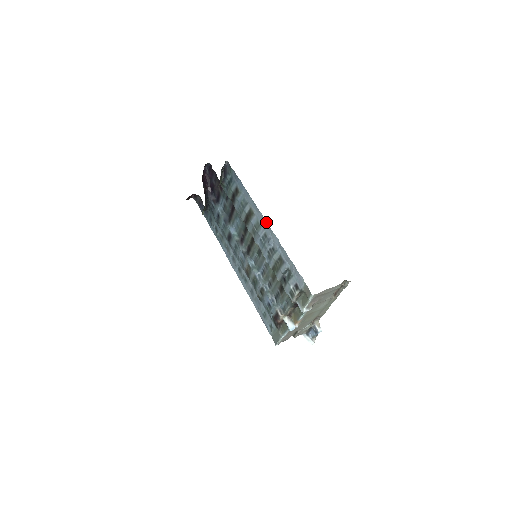
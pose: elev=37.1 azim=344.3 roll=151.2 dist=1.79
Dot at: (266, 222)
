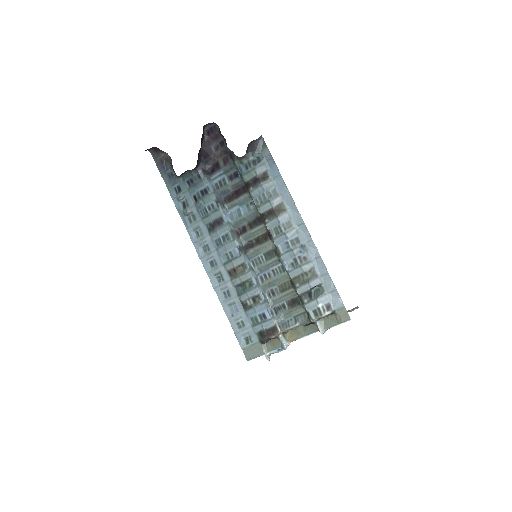
Dot at: (305, 226)
